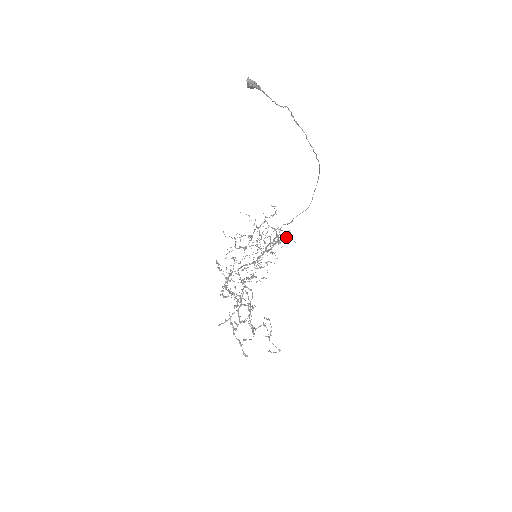
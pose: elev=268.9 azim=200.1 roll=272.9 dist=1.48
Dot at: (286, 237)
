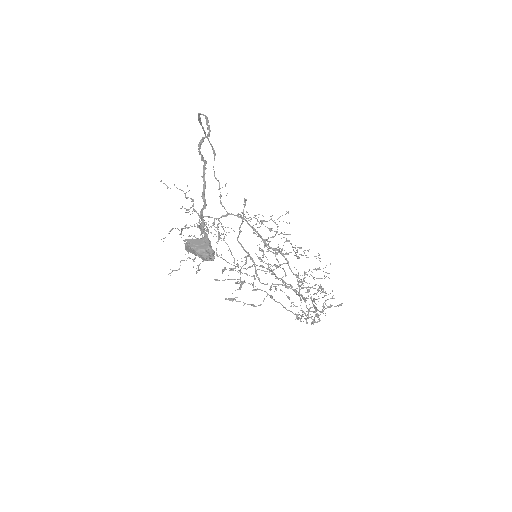
Dot at: occluded
